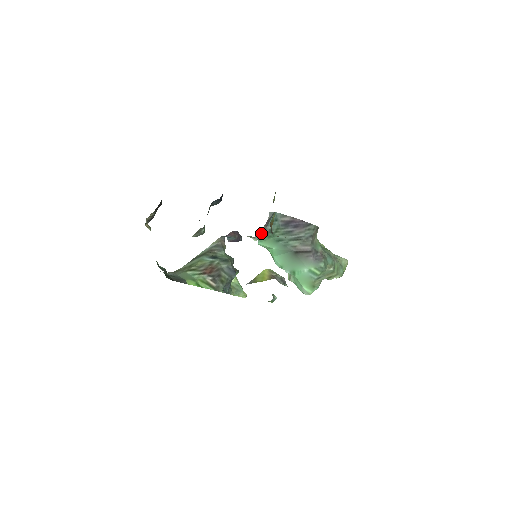
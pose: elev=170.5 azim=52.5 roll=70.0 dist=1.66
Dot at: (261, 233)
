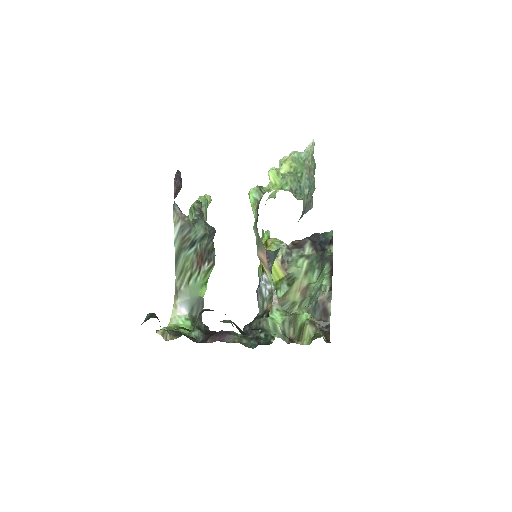
Dot at: (271, 273)
